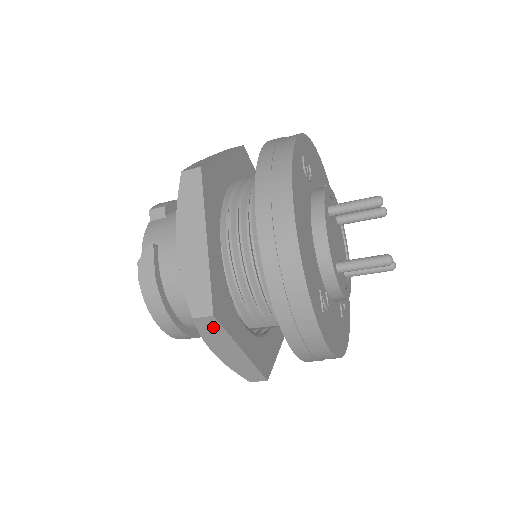
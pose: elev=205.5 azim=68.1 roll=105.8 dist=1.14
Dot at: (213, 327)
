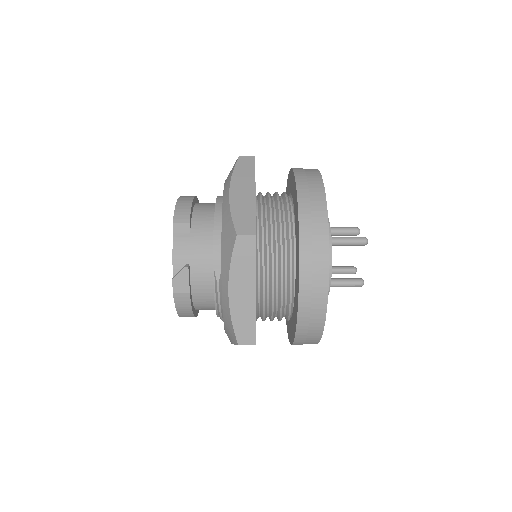
Dot at: occluded
